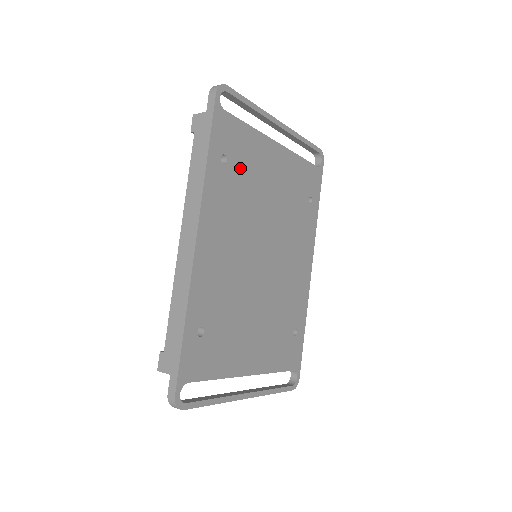
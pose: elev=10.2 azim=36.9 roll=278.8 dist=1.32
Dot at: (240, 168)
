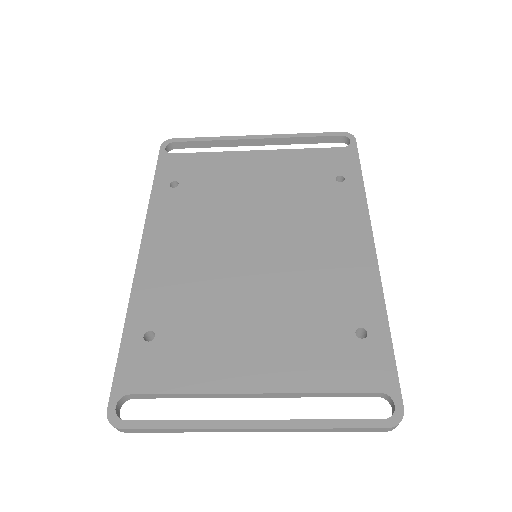
Dot at: (199, 185)
